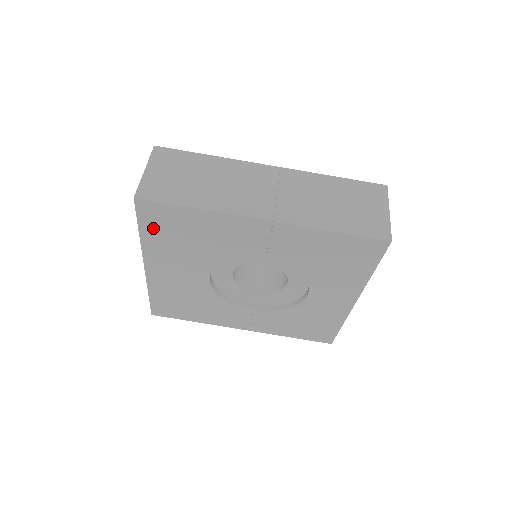
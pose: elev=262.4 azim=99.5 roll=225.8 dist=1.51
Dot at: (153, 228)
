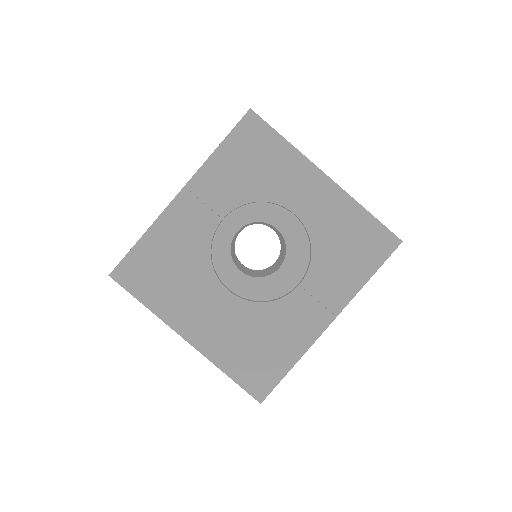
Dot at: (145, 288)
